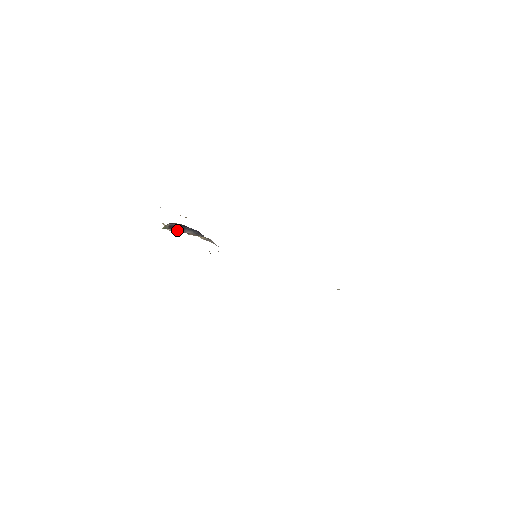
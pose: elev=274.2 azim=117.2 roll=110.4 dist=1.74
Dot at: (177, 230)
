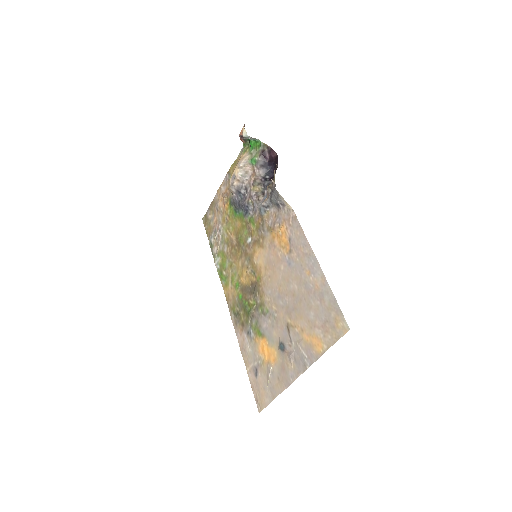
Dot at: (259, 161)
